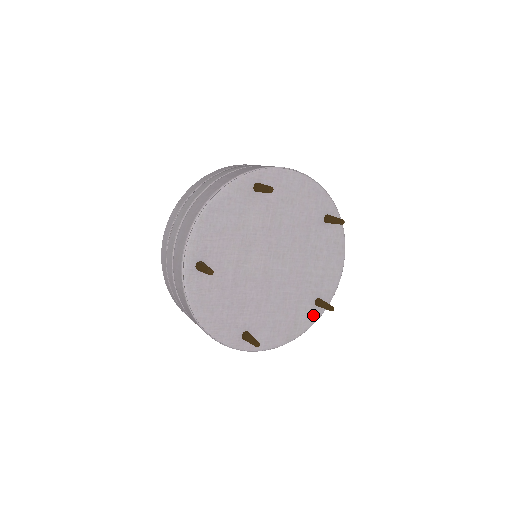
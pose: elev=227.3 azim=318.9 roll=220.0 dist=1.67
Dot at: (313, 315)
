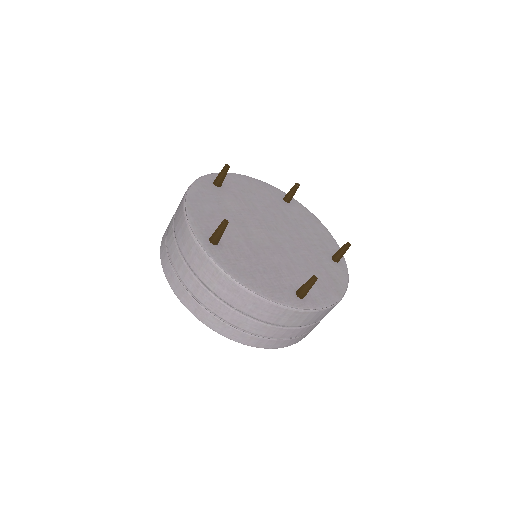
Dot at: (341, 270)
